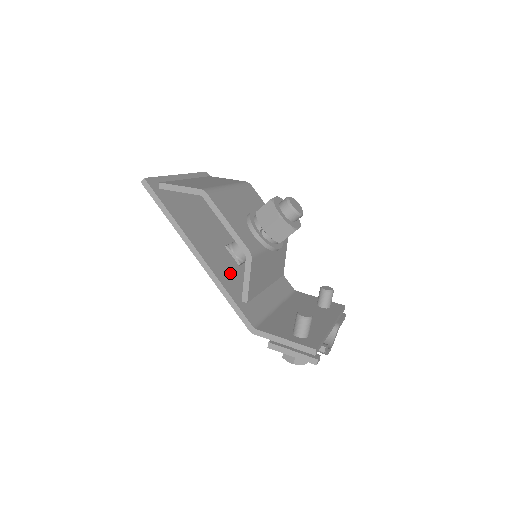
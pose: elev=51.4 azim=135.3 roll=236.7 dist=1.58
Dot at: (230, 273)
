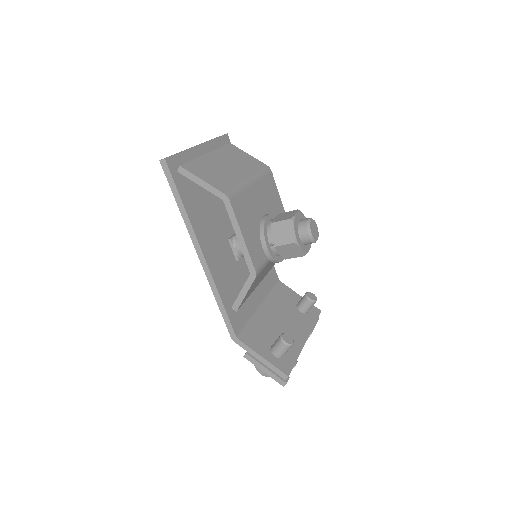
Dot at: (227, 274)
